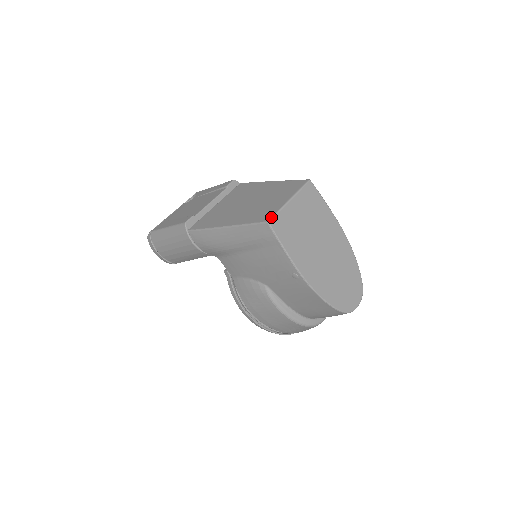
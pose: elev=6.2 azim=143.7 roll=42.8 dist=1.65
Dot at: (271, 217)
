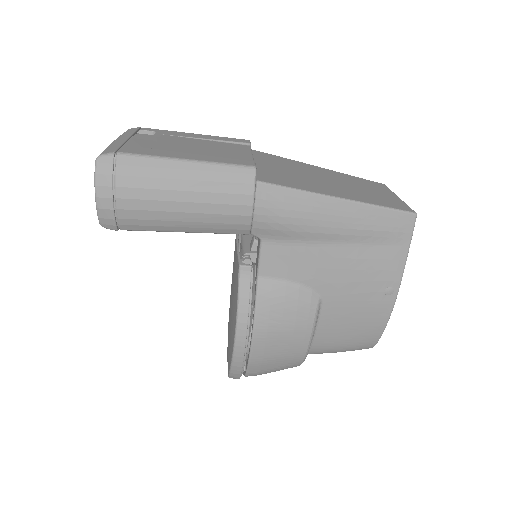
Dot at: occluded
